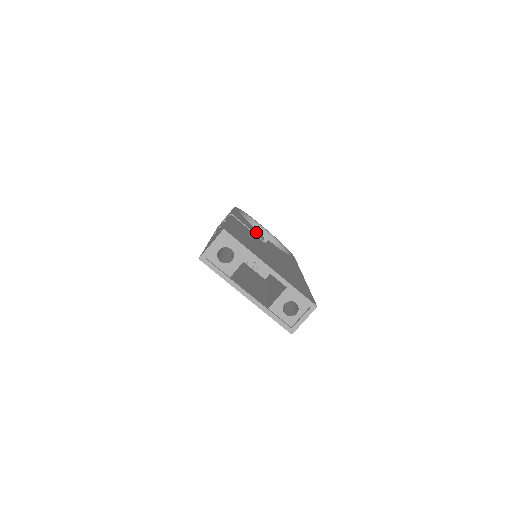
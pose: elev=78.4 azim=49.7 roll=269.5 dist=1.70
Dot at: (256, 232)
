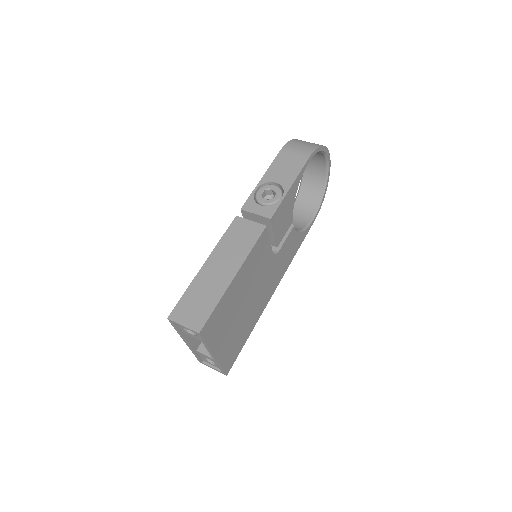
Dot at: (283, 229)
